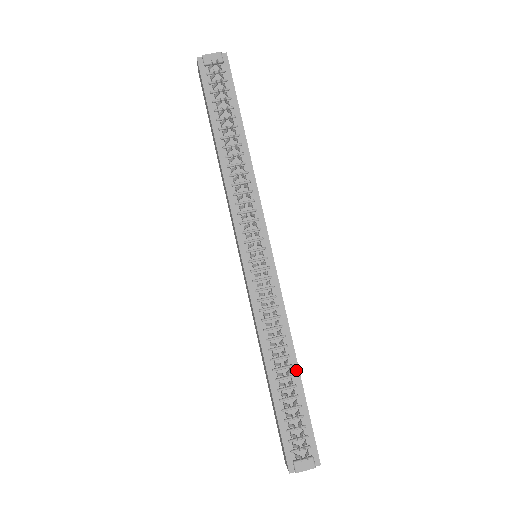
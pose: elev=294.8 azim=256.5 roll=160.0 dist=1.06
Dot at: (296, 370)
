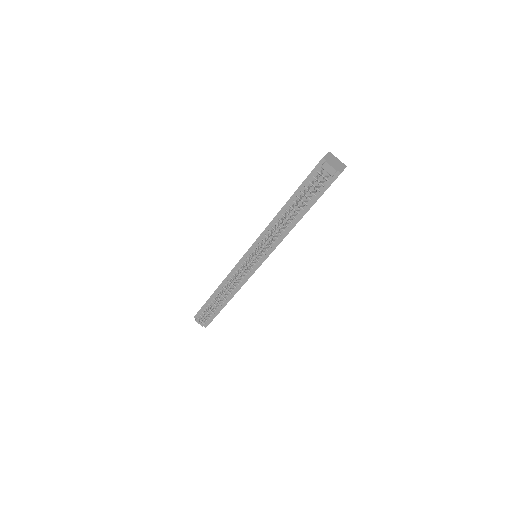
Dot at: (226, 302)
